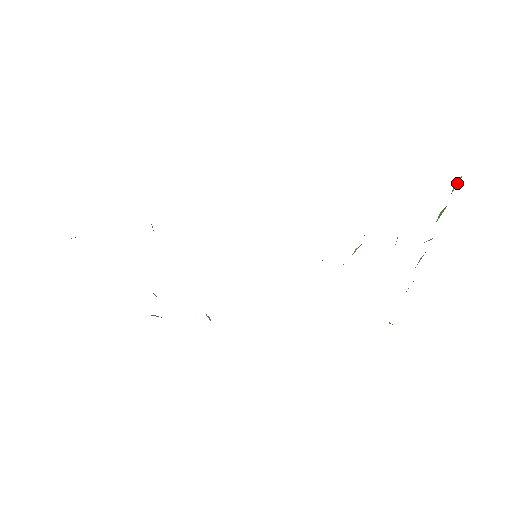
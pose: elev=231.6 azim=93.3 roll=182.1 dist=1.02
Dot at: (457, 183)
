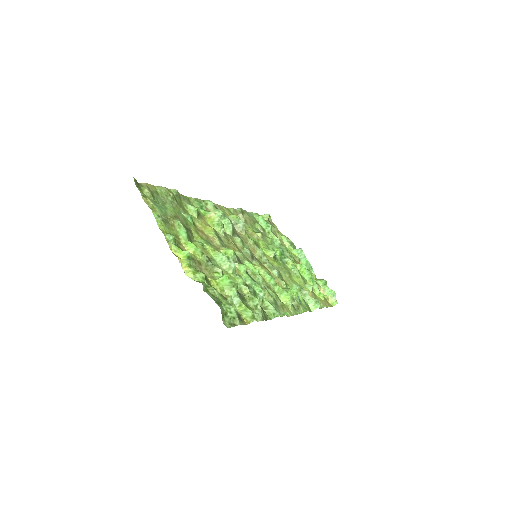
Dot at: (332, 299)
